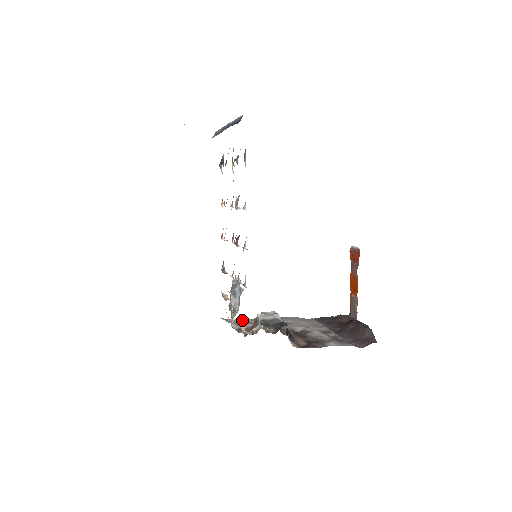
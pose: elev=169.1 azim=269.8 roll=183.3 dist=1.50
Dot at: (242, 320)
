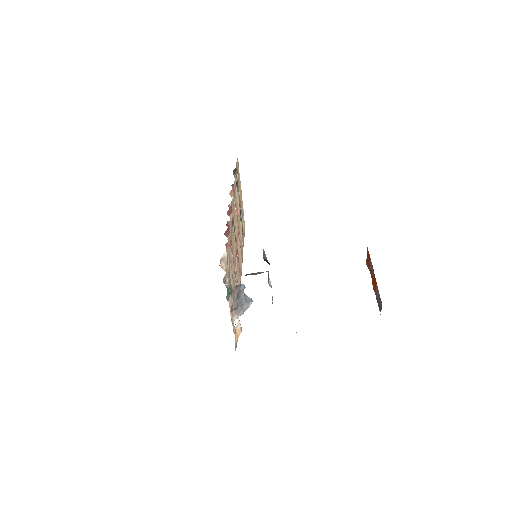
Dot at: occluded
